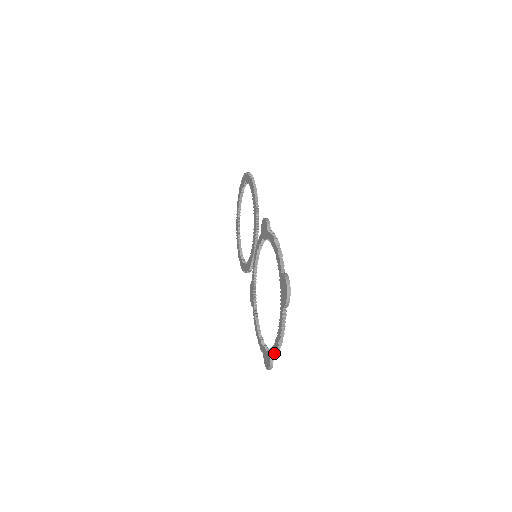
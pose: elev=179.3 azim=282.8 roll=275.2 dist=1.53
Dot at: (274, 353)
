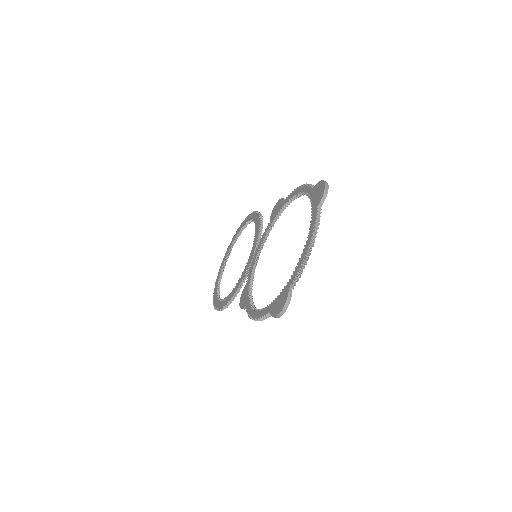
Dot at: (299, 269)
